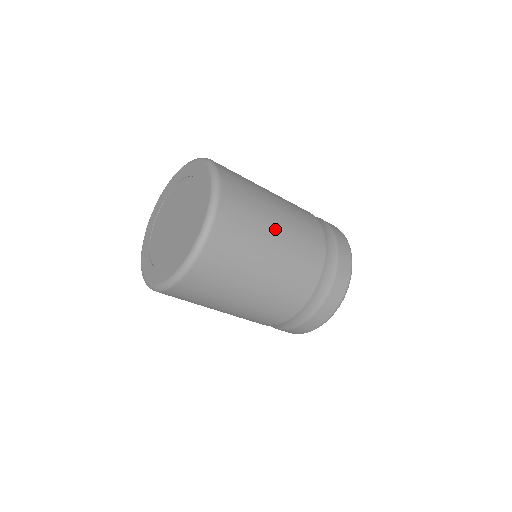
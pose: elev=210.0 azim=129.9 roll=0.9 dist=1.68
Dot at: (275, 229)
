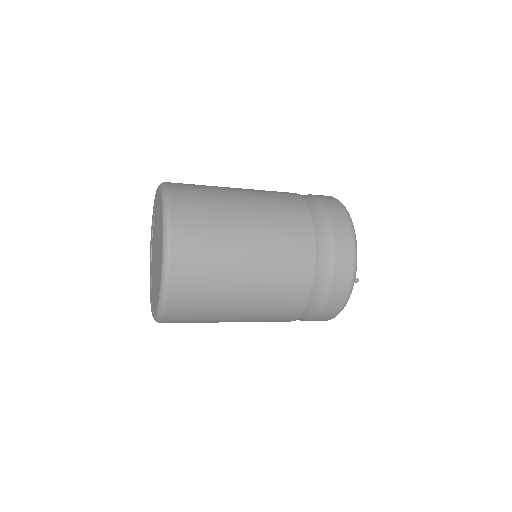
Dot at: (244, 255)
